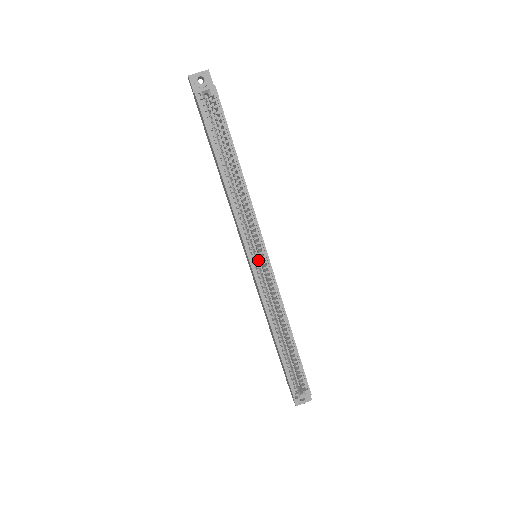
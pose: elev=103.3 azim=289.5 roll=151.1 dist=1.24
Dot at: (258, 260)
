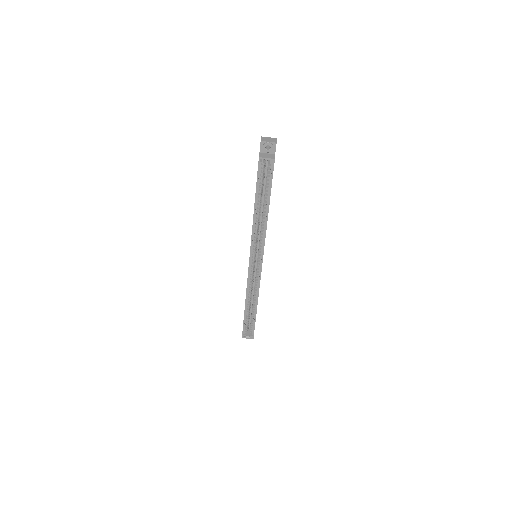
Dot at: (256, 258)
